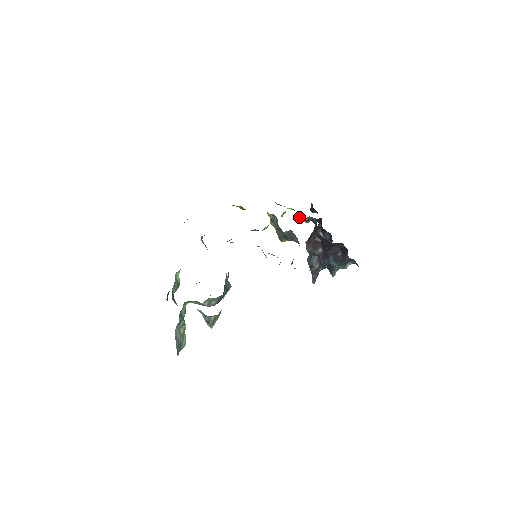
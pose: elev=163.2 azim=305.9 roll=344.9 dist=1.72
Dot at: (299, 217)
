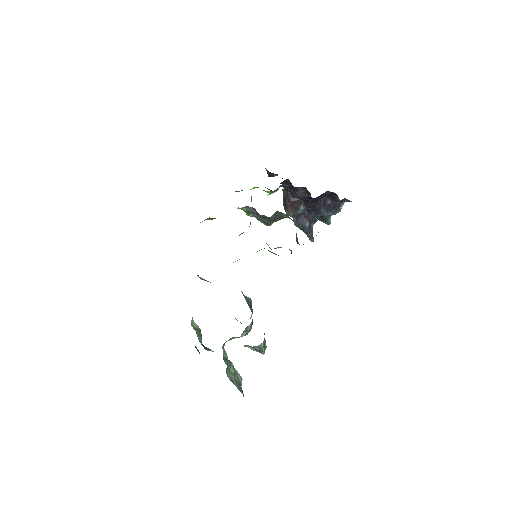
Dot at: (269, 192)
